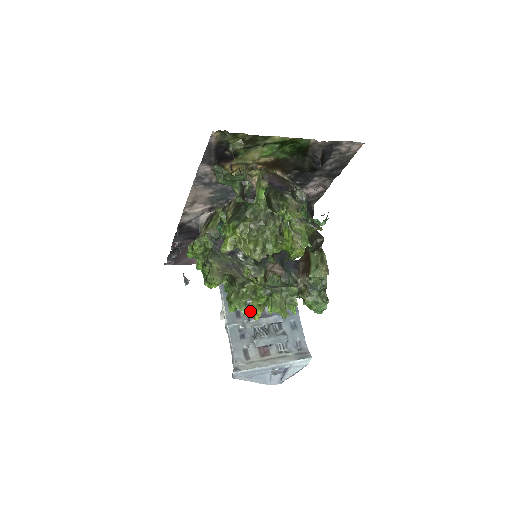
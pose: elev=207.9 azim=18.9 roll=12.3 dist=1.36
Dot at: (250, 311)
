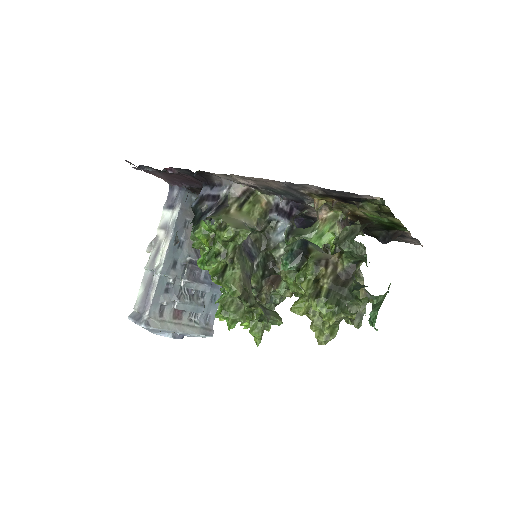
Dot at: occluded
